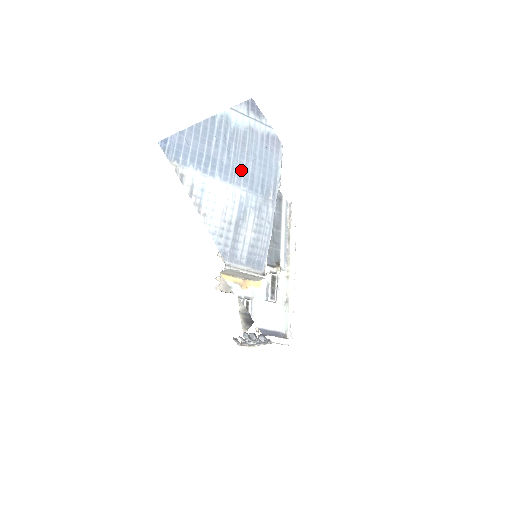
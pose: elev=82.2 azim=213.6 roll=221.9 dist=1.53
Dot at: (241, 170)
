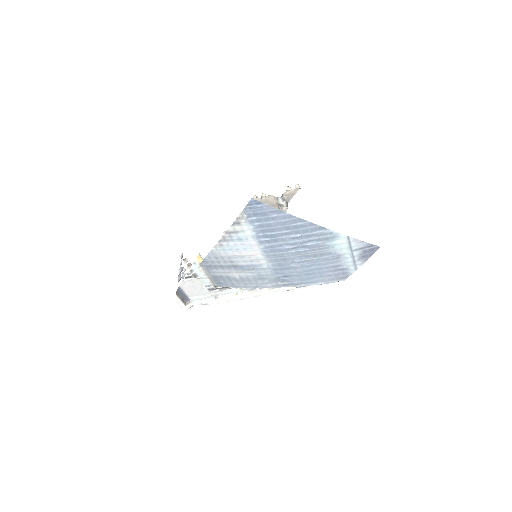
Dot at: (286, 260)
